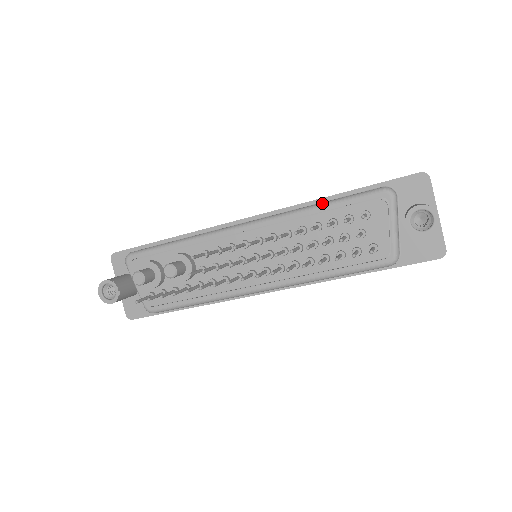
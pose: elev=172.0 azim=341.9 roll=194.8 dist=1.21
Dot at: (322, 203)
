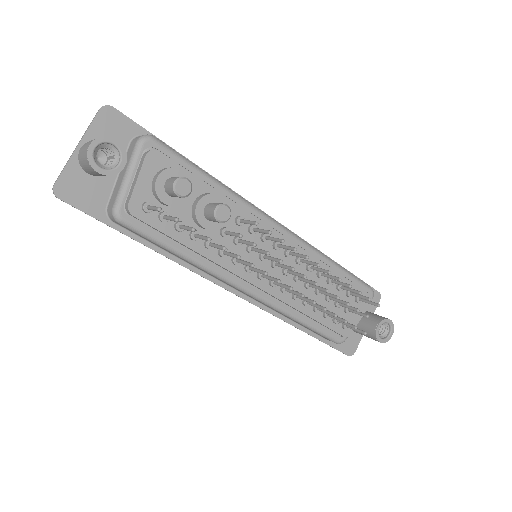
Dot at: (338, 264)
